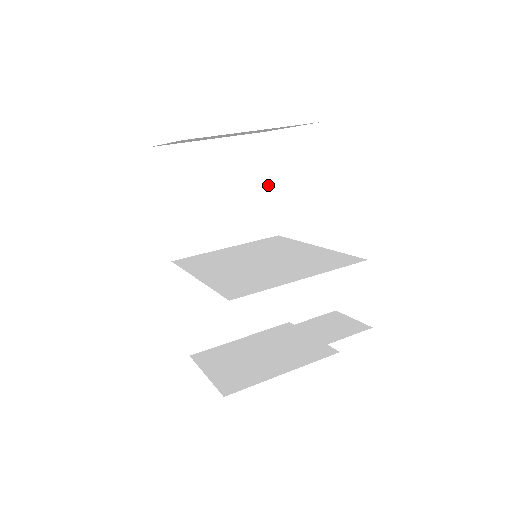
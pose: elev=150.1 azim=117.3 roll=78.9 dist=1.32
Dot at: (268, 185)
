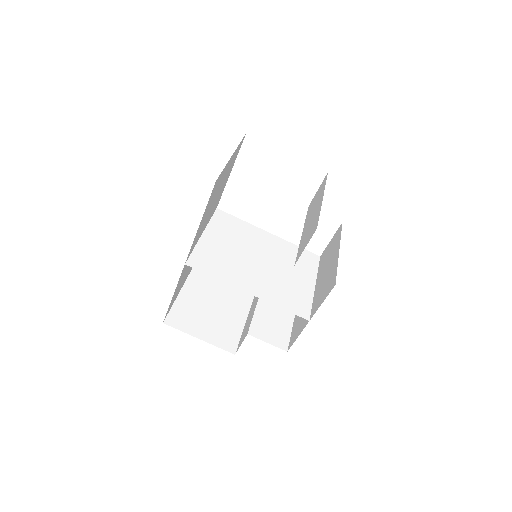
Dot at: occluded
